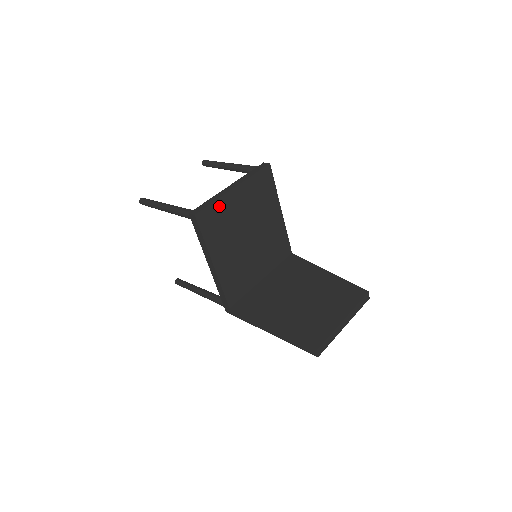
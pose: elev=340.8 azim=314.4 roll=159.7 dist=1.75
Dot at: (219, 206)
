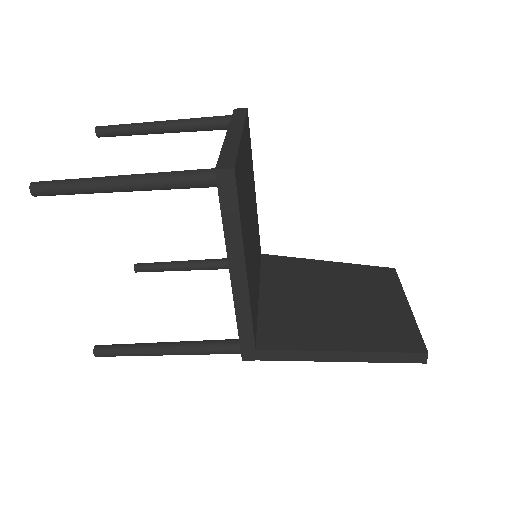
Dot at: (240, 160)
